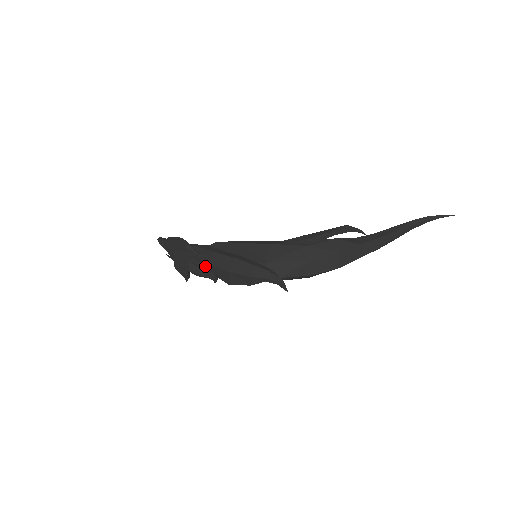
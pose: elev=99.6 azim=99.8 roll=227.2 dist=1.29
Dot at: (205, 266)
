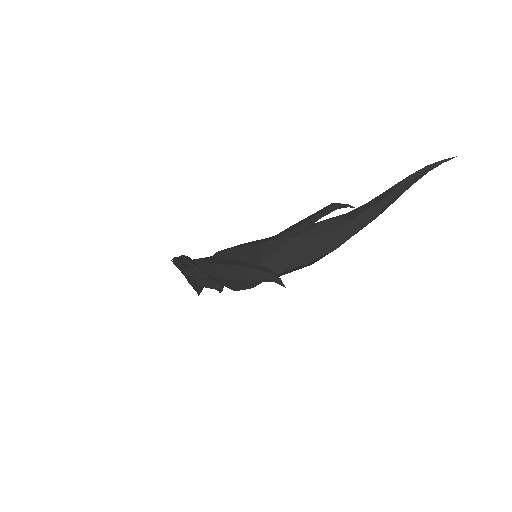
Dot at: (211, 278)
